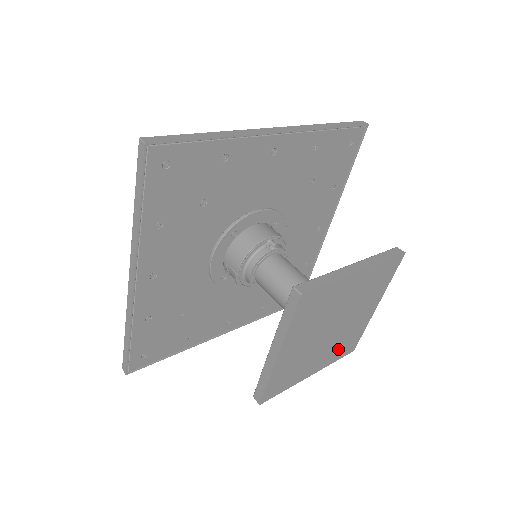
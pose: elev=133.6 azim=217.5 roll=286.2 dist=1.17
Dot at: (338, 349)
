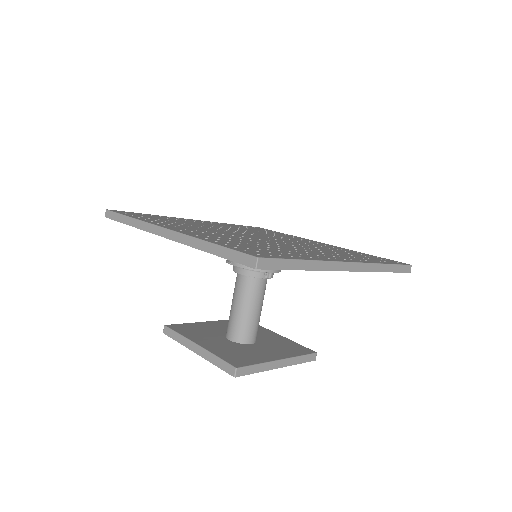
Dot at: occluded
